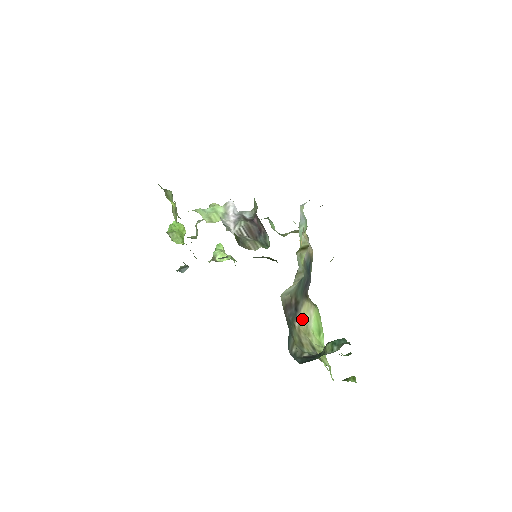
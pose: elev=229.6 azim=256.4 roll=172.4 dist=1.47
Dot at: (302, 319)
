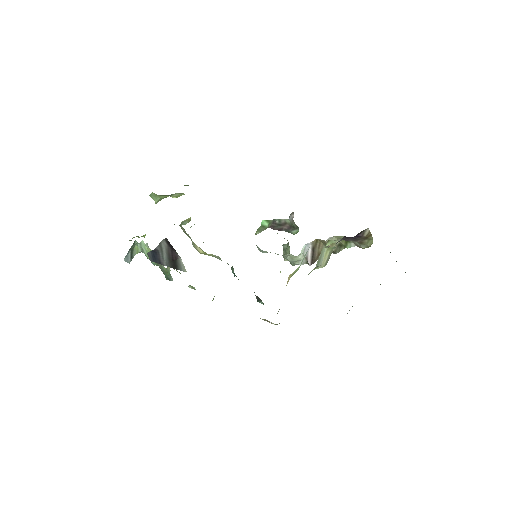
Dot at: occluded
